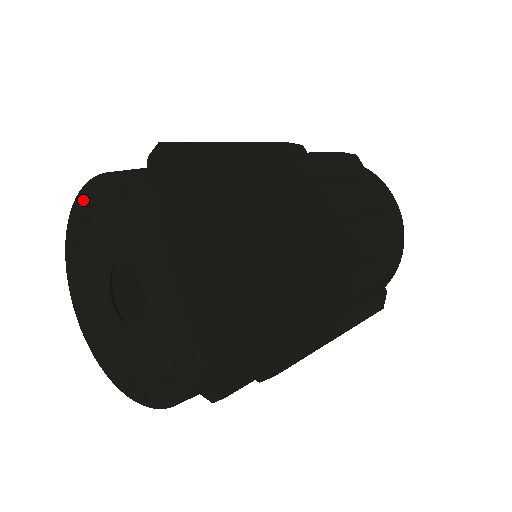
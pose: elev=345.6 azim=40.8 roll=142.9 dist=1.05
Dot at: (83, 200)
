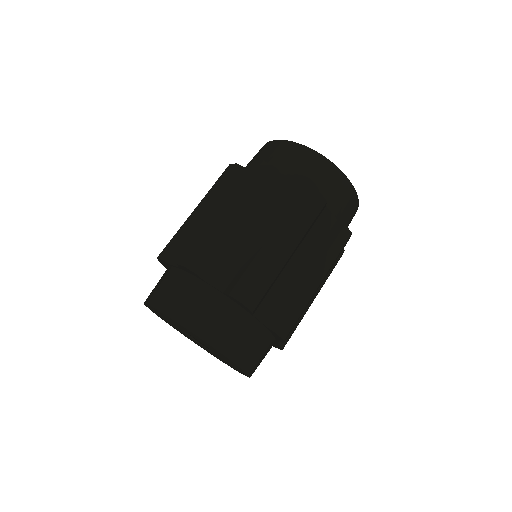
Dot at: occluded
